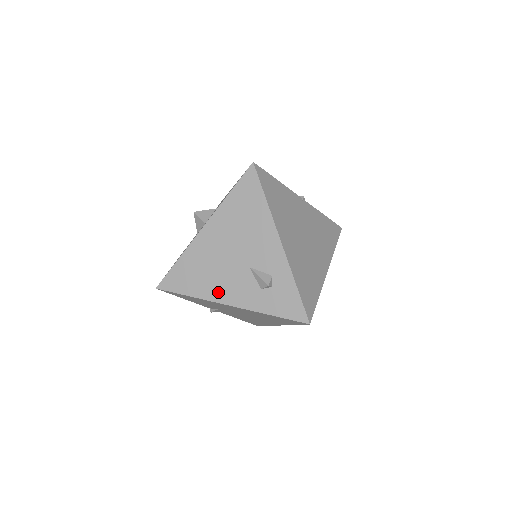
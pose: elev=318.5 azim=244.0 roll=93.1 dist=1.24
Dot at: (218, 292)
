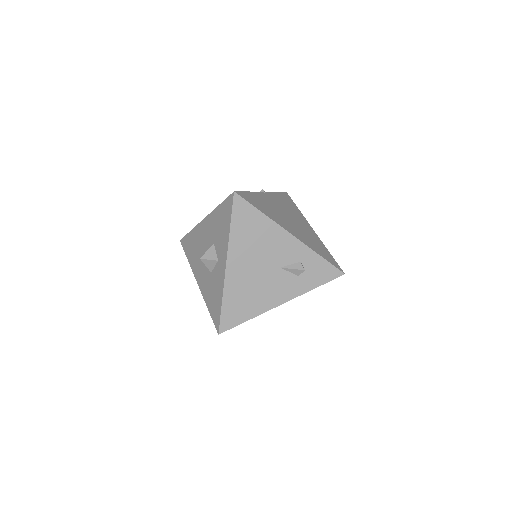
Dot at: (269, 301)
